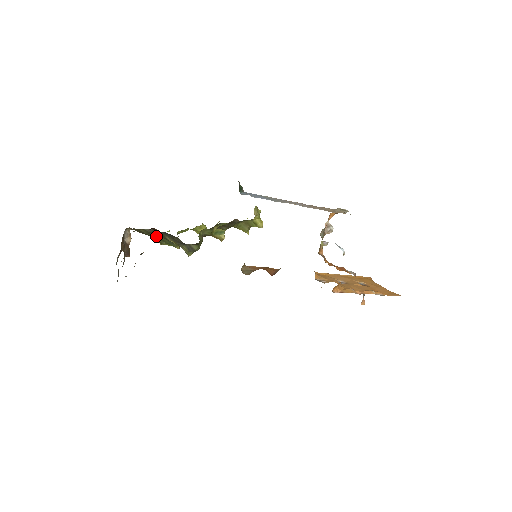
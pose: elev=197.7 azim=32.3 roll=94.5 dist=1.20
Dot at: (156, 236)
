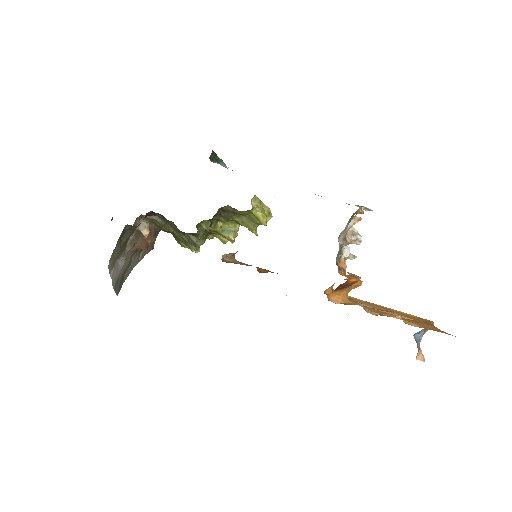
Dot at: (174, 234)
